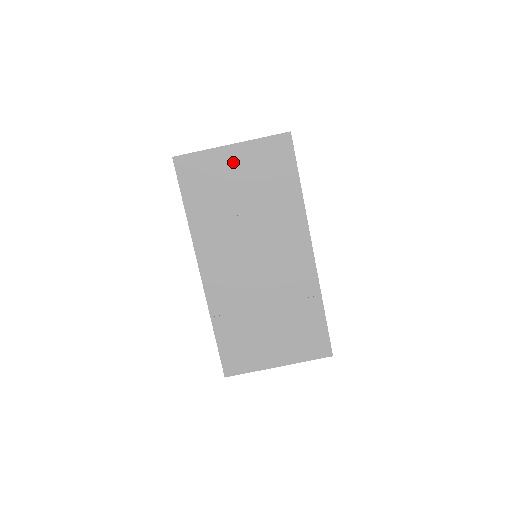
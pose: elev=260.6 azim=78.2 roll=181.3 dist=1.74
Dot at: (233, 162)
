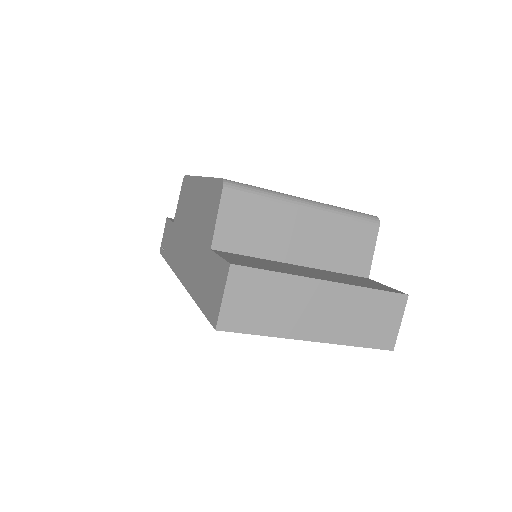
Dot at: occluded
